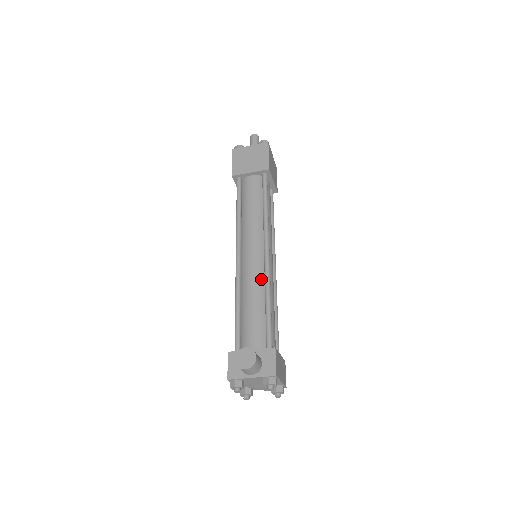
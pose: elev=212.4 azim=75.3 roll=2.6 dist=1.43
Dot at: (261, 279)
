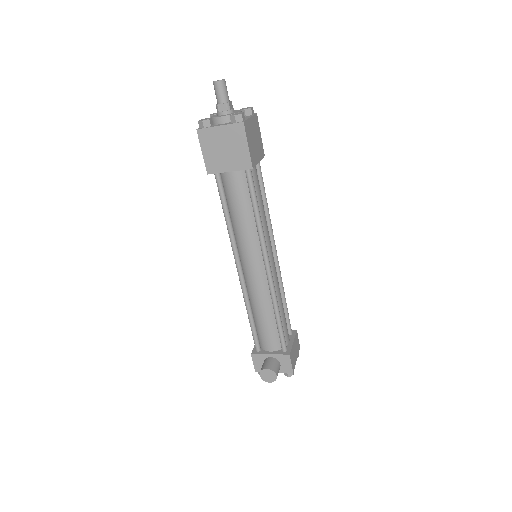
Dot at: (267, 293)
